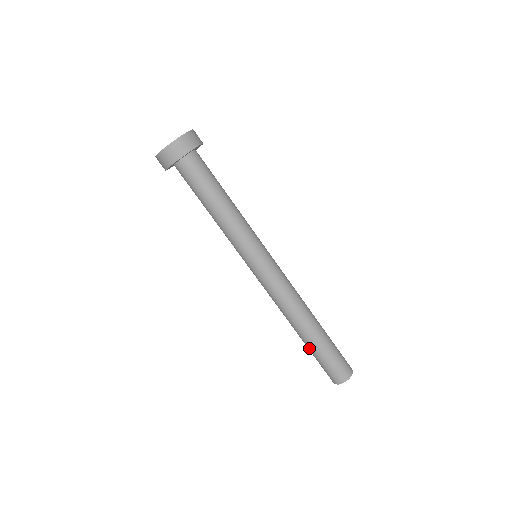
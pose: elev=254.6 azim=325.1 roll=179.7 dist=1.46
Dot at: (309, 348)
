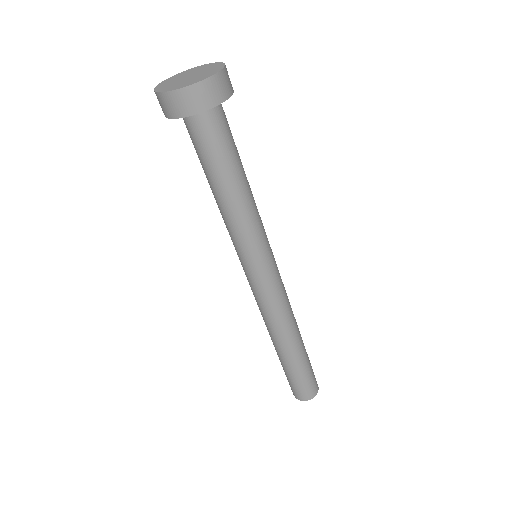
Dot at: (279, 359)
